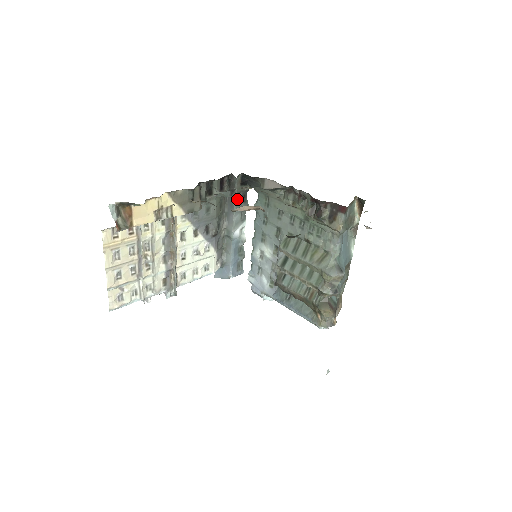
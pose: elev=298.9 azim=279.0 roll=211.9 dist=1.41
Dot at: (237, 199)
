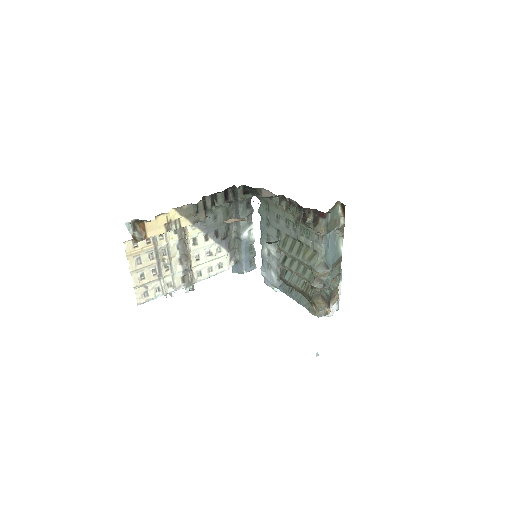
Dot at: (241, 206)
